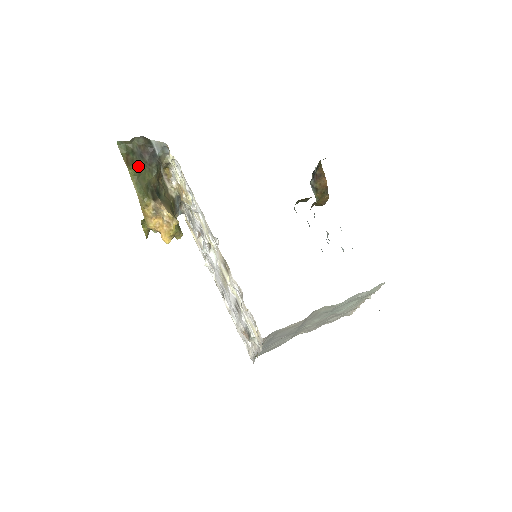
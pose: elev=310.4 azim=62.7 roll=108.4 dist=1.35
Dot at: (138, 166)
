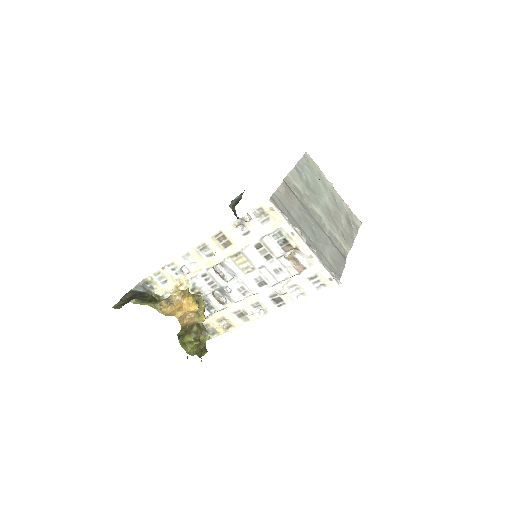
Dot at: occluded
